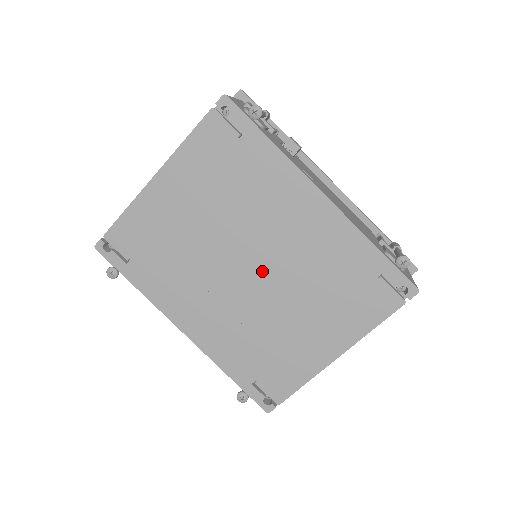
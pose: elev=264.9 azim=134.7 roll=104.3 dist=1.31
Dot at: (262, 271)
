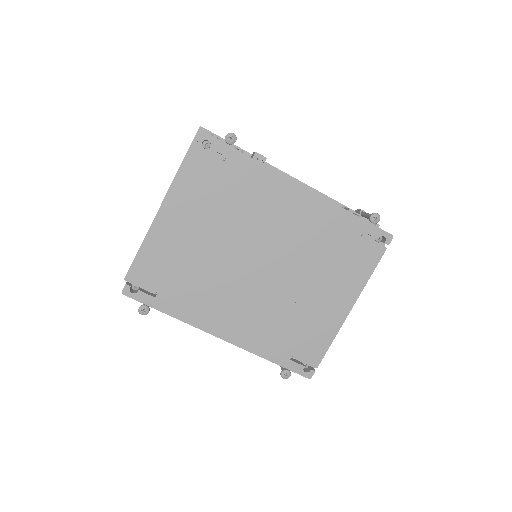
Dot at: (272, 263)
